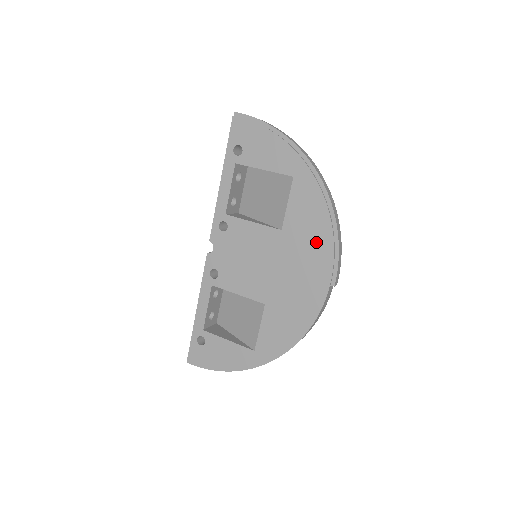
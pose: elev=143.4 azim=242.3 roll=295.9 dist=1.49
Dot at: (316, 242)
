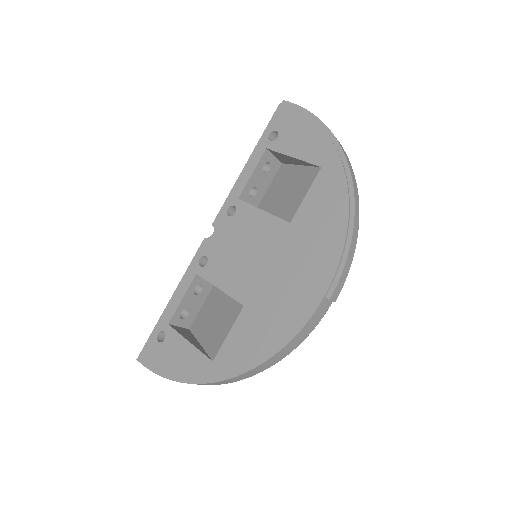
Dot at: (324, 242)
